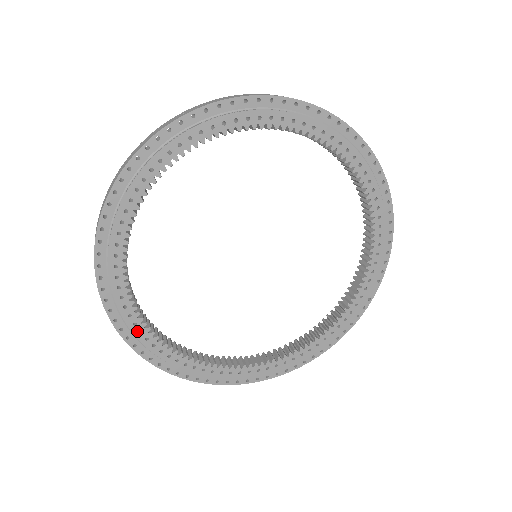
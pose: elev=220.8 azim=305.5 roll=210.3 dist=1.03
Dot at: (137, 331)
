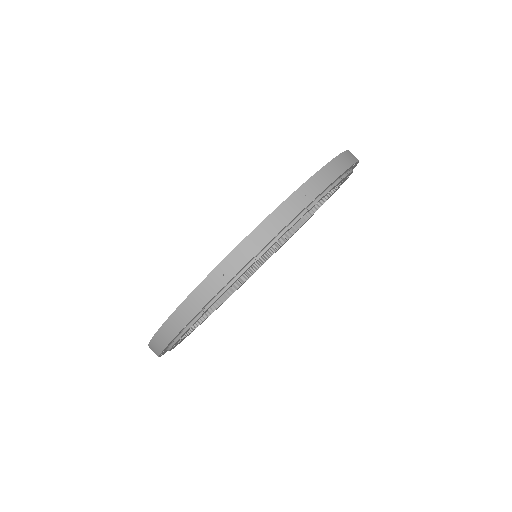
Dot at: occluded
